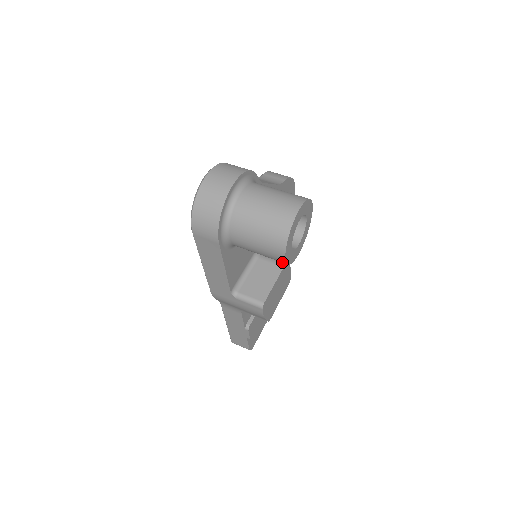
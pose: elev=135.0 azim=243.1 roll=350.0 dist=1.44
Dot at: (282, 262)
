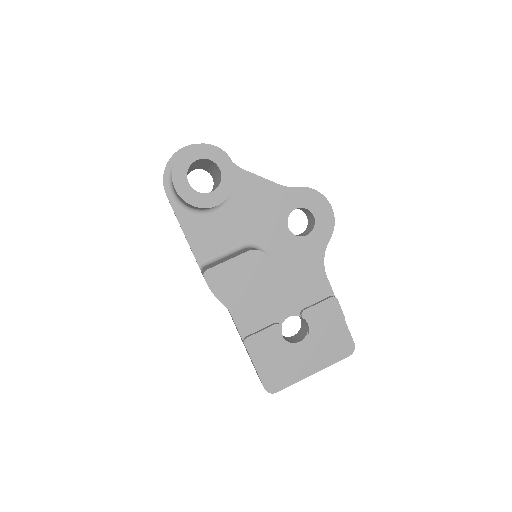
Dot at: (184, 201)
